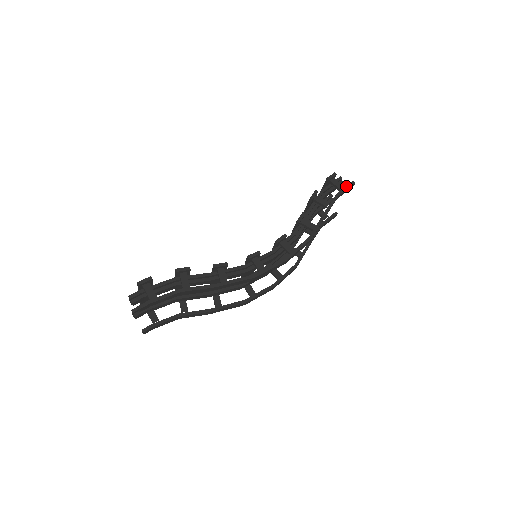
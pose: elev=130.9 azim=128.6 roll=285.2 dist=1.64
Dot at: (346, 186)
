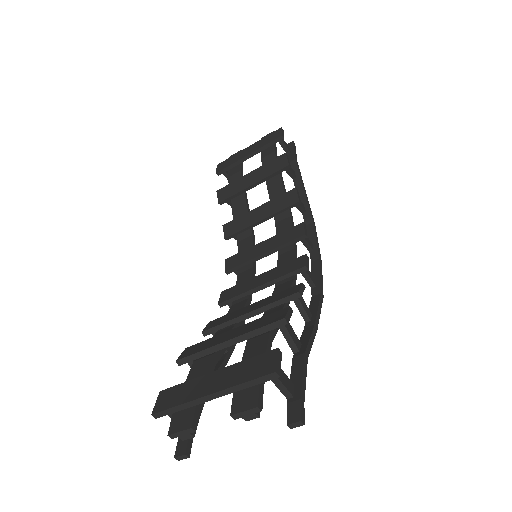
Dot at: (294, 148)
